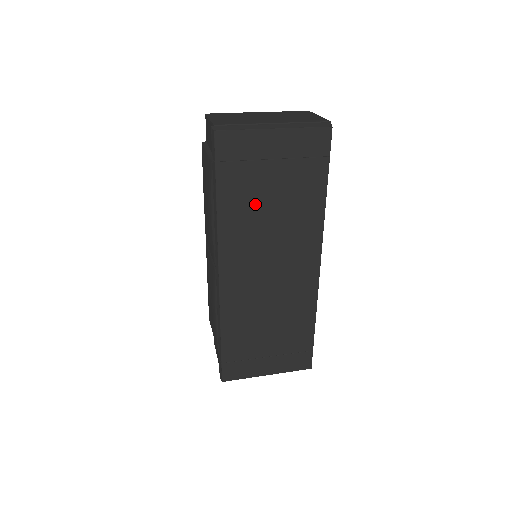
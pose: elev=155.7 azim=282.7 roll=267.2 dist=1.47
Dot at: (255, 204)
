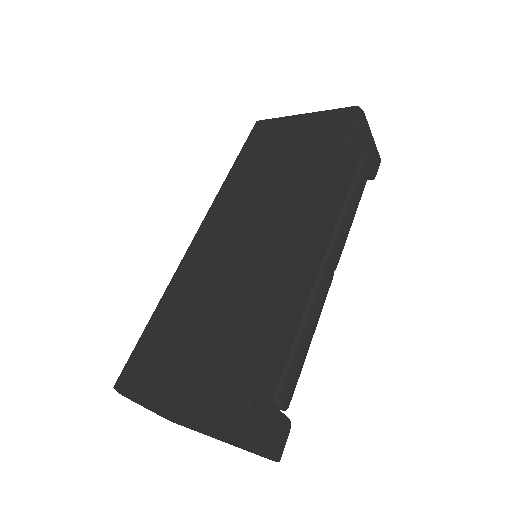
Dot at: (262, 169)
